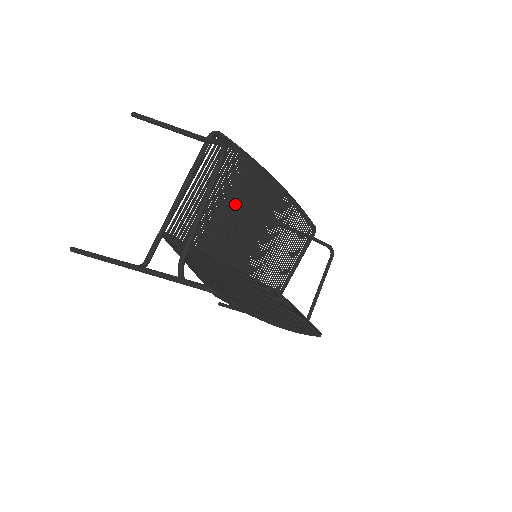
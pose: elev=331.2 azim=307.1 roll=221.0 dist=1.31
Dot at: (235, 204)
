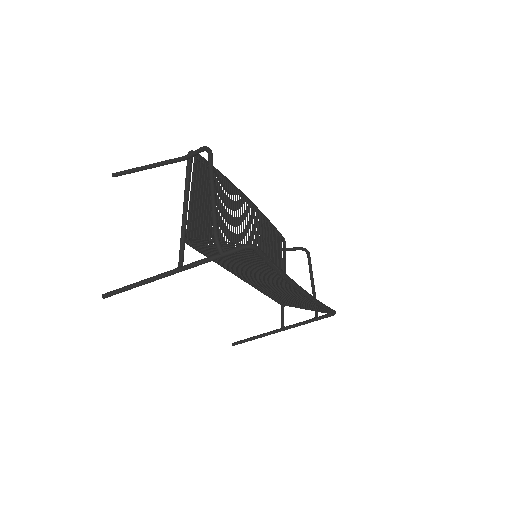
Dot at: occluded
